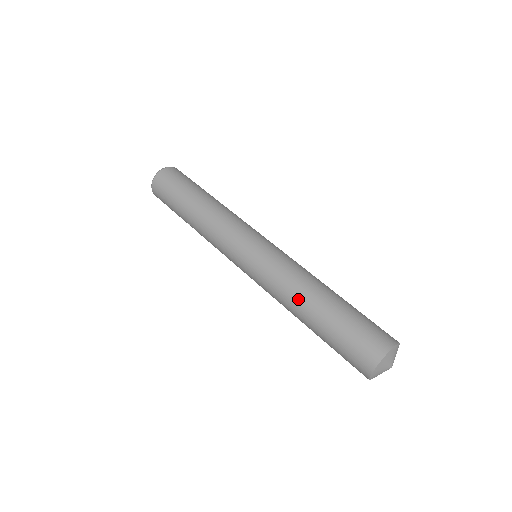
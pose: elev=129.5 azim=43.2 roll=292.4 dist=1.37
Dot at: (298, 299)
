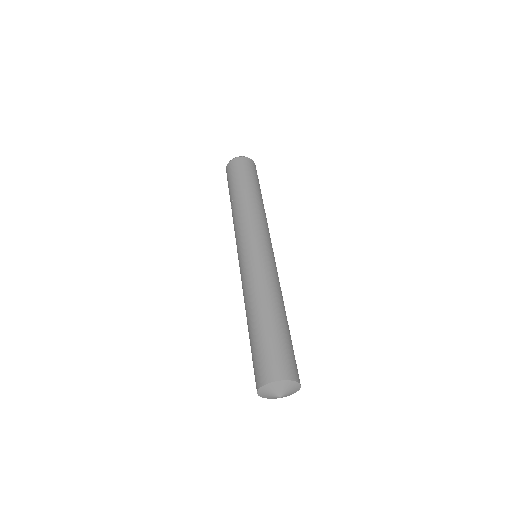
Dot at: (265, 298)
